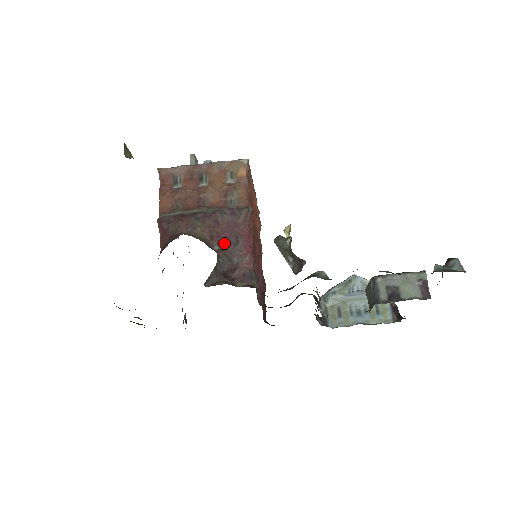
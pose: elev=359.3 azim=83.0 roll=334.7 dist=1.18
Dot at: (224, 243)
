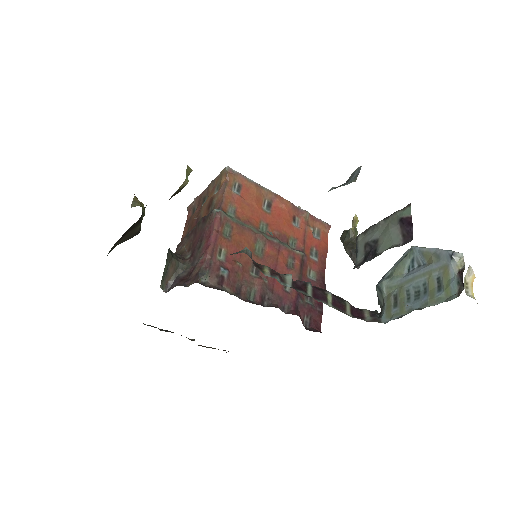
Dot at: (193, 250)
